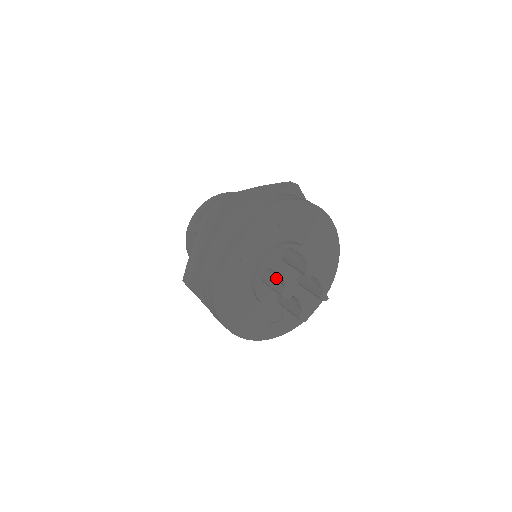
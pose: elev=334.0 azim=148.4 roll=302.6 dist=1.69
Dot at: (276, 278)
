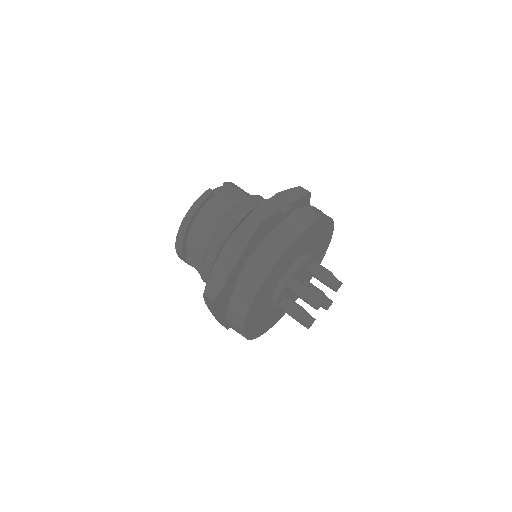
Dot at: (295, 316)
